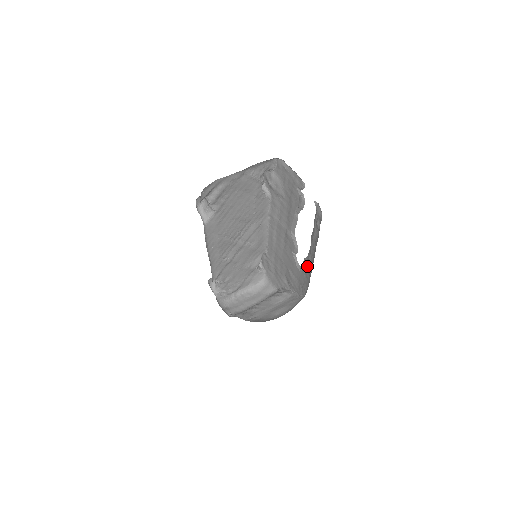
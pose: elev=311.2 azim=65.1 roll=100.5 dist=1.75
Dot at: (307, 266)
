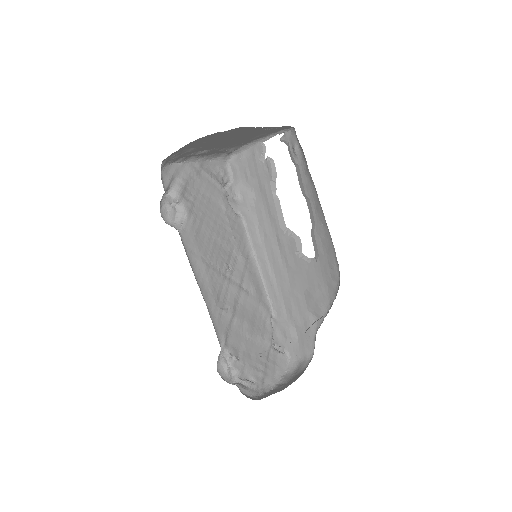
Dot at: (318, 231)
